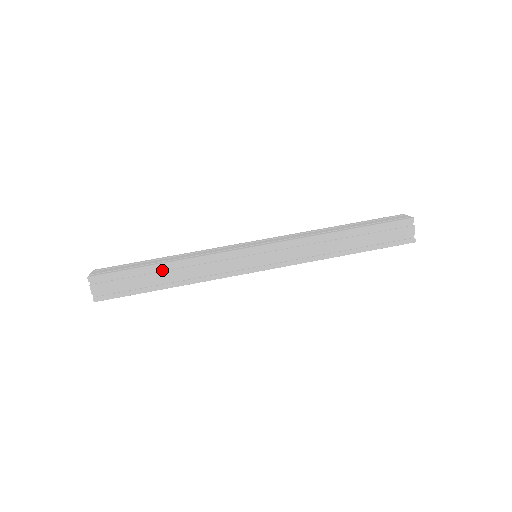
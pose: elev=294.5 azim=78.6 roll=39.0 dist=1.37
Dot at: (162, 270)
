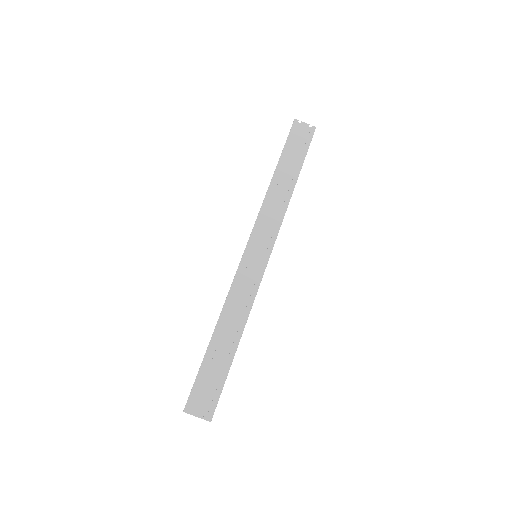
Dot at: (219, 340)
